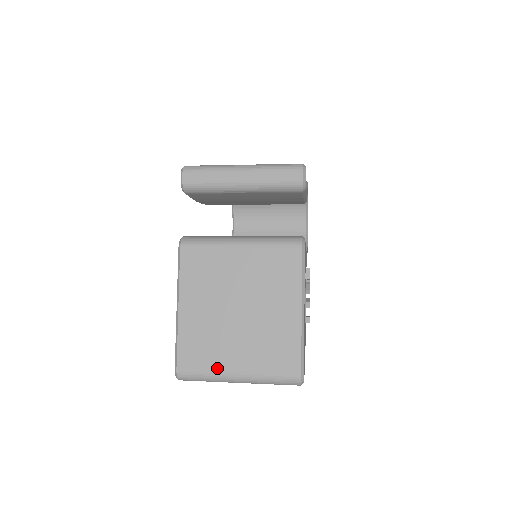
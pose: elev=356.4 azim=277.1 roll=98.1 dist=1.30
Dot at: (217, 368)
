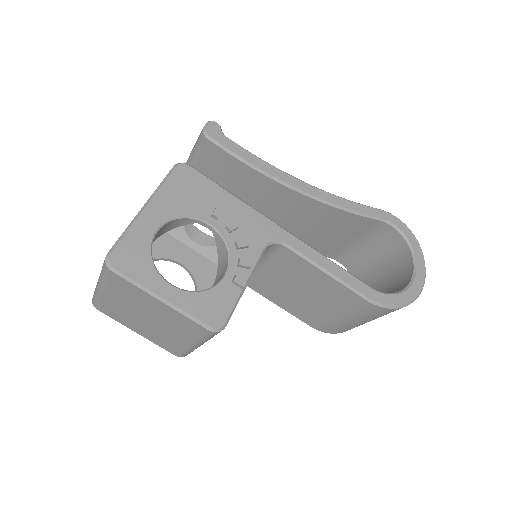
Dot at: occluded
